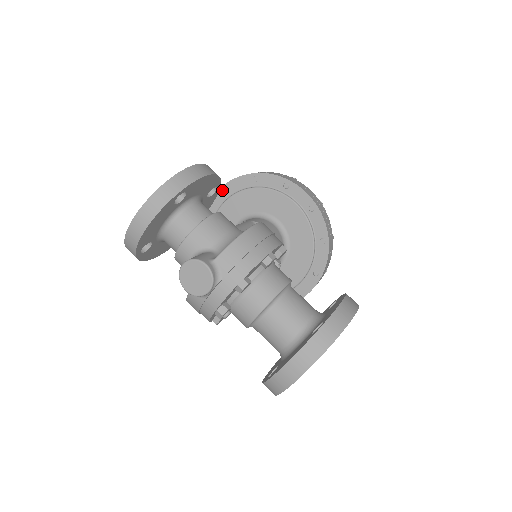
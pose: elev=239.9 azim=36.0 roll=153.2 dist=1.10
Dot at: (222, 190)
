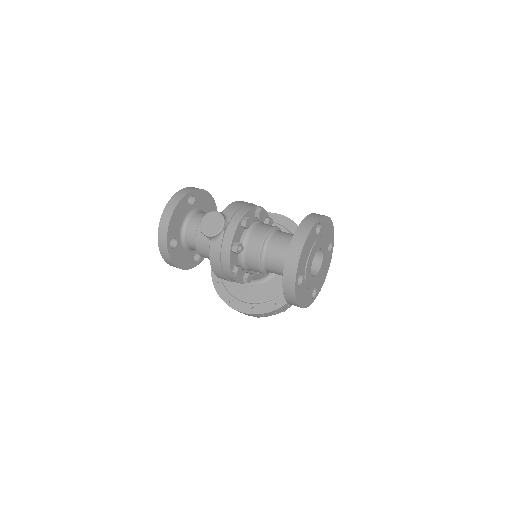
Dot at: occluded
